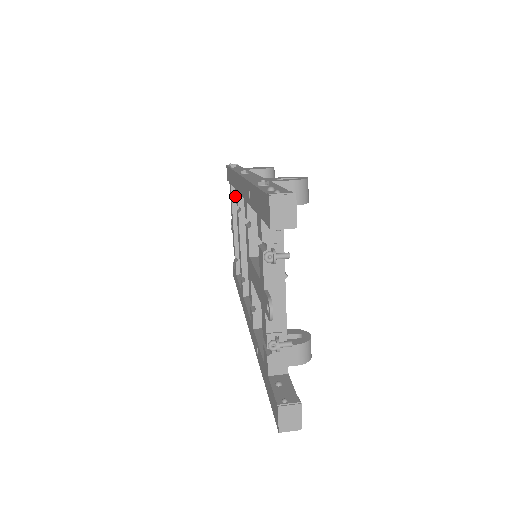
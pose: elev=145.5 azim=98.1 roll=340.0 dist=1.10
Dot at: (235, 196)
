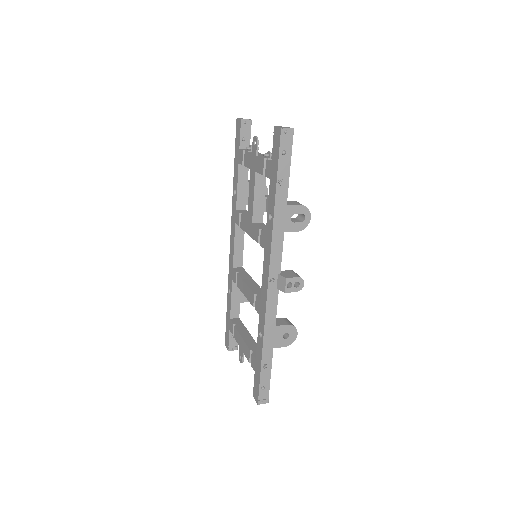
Dot at: (236, 323)
